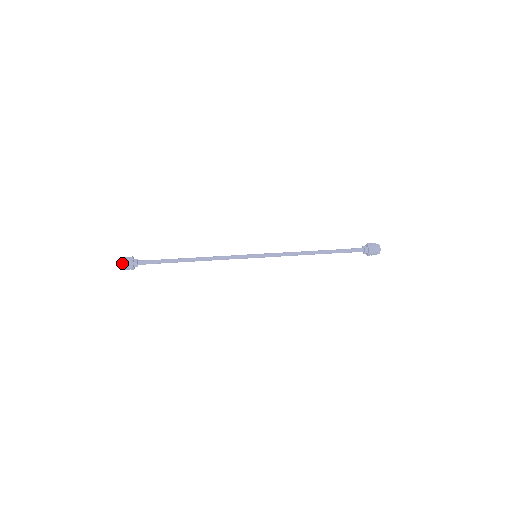
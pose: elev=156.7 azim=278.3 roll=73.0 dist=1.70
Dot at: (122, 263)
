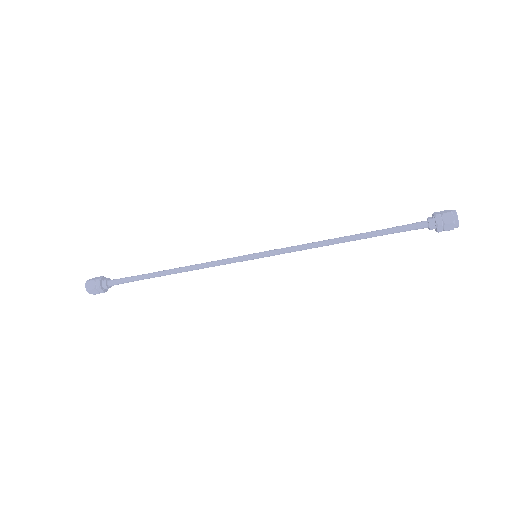
Dot at: (88, 283)
